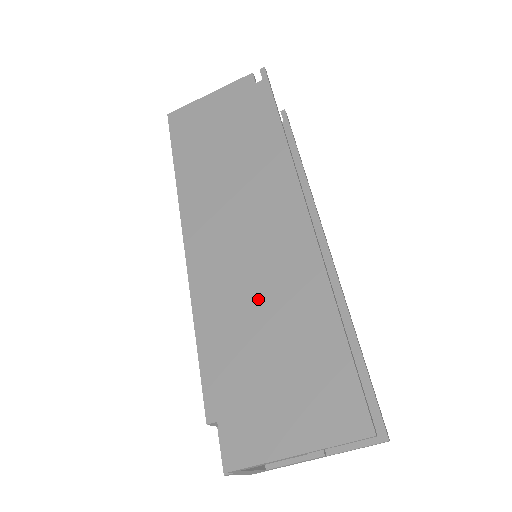
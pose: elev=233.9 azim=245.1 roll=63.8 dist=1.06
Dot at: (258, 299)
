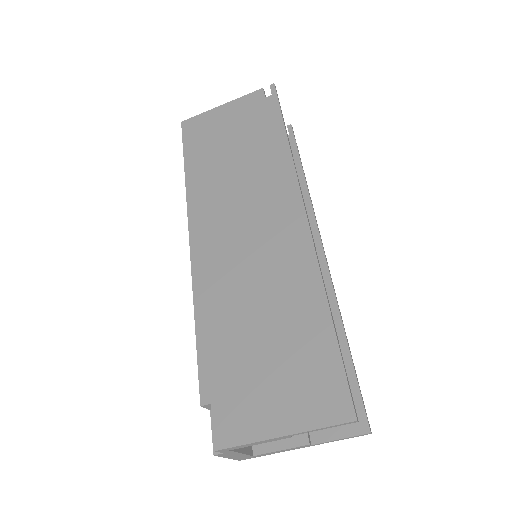
Dot at: (255, 293)
